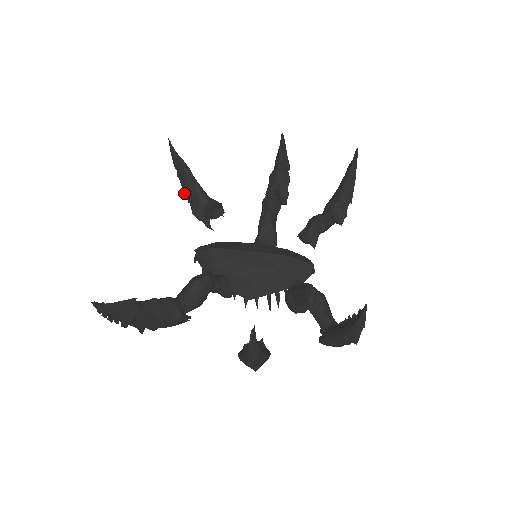
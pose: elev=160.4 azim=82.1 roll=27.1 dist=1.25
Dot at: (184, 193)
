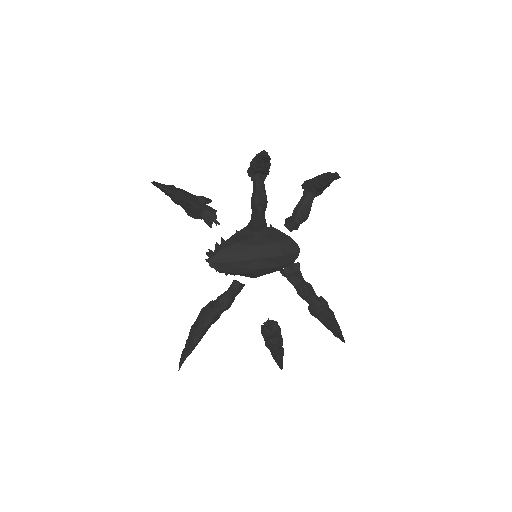
Dot at: occluded
